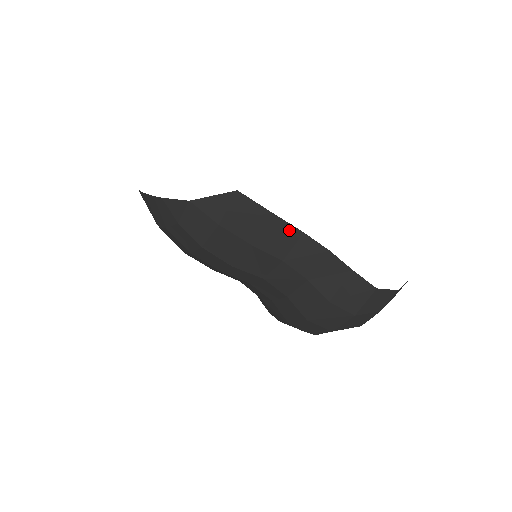
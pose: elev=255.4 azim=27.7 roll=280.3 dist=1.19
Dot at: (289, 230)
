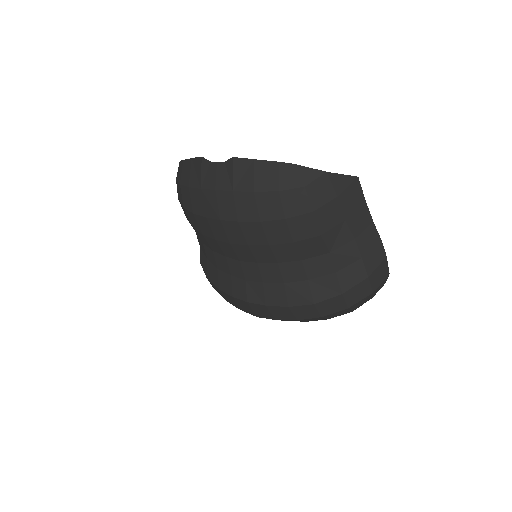
Dot at: (368, 217)
